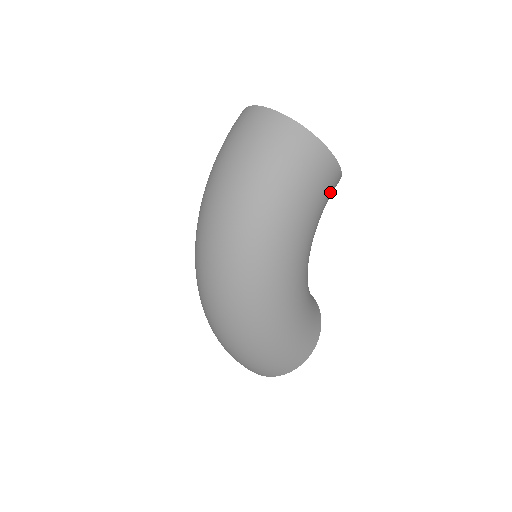
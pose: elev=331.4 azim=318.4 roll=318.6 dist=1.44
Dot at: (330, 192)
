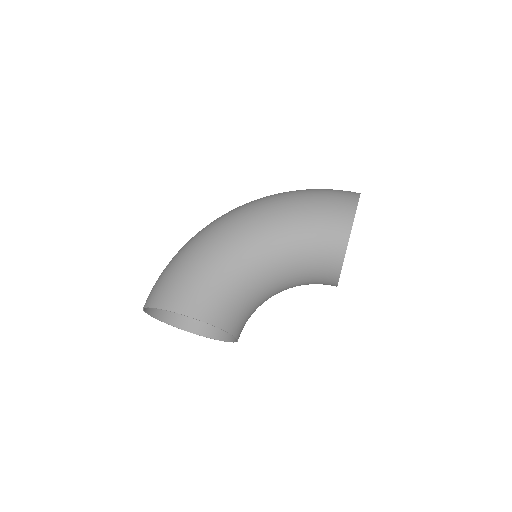
Dot at: (330, 236)
